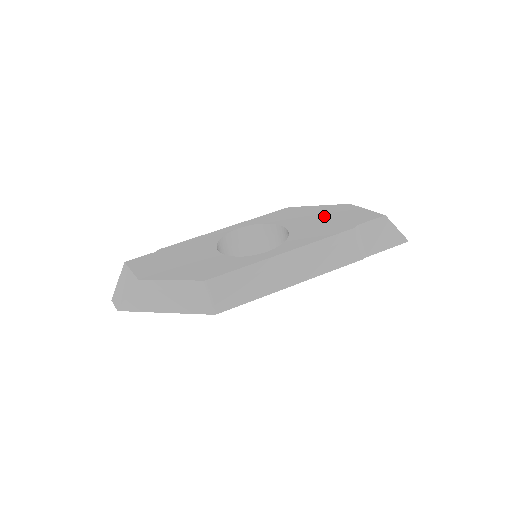
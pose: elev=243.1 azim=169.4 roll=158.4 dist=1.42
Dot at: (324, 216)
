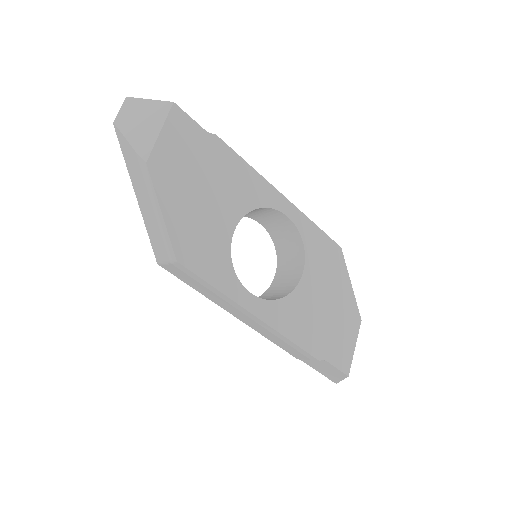
Dot at: (333, 308)
